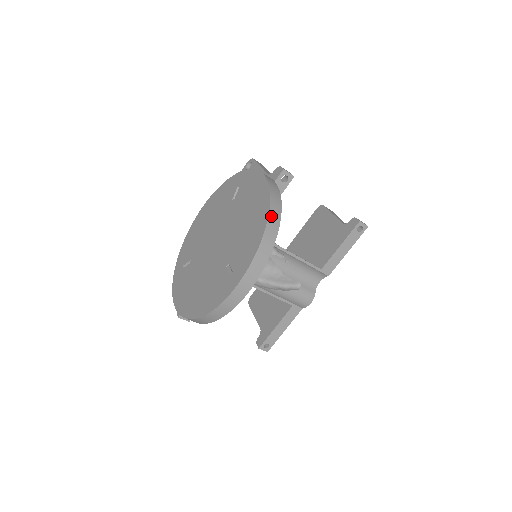
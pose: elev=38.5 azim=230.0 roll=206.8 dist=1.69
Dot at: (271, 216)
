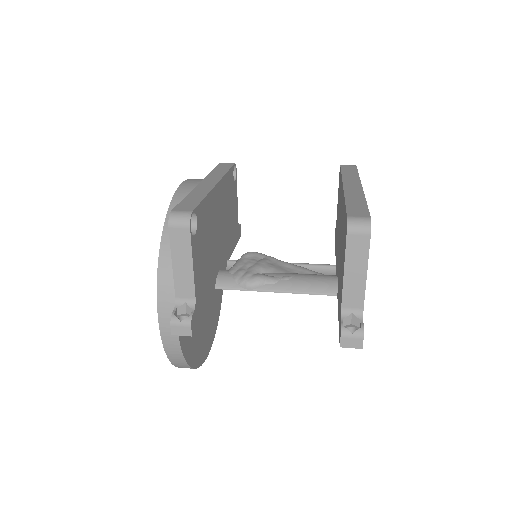
Dot at: (177, 366)
